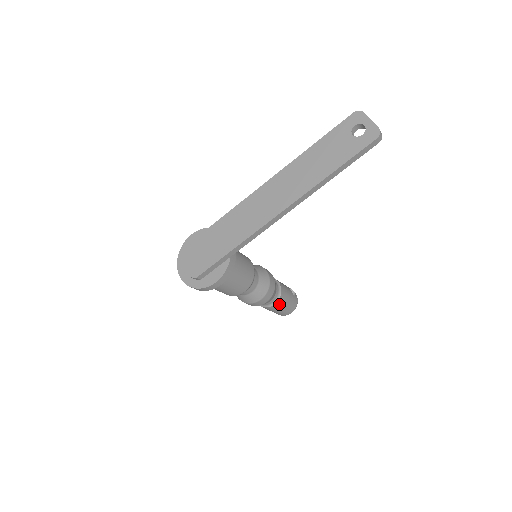
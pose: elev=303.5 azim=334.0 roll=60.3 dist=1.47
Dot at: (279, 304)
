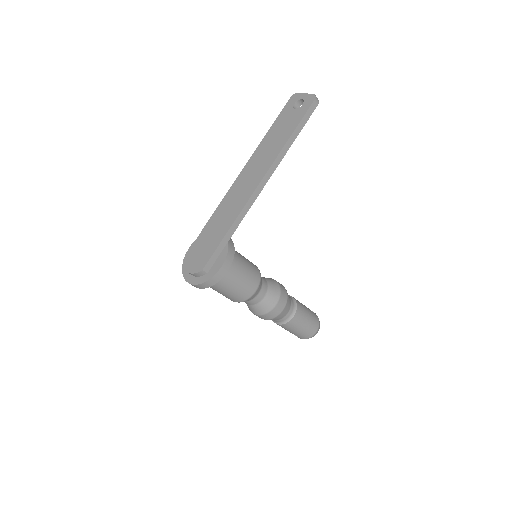
Dot at: (299, 316)
